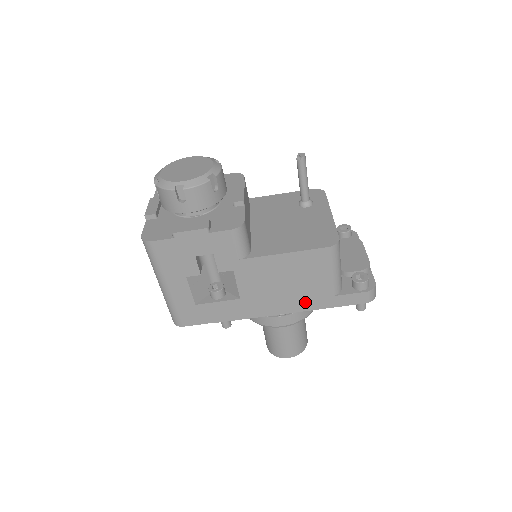
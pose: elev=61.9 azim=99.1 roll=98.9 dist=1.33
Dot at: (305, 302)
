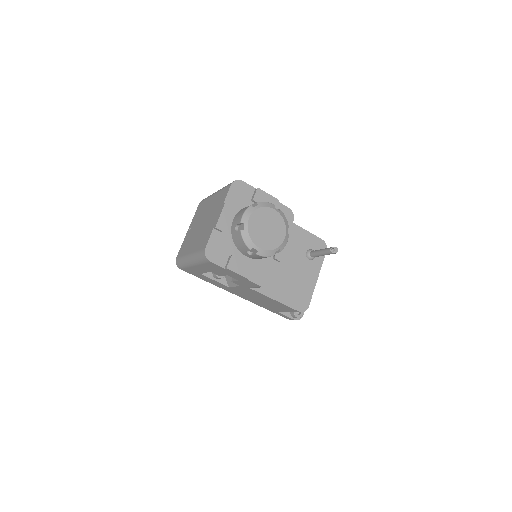
Dot at: (261, 304)
